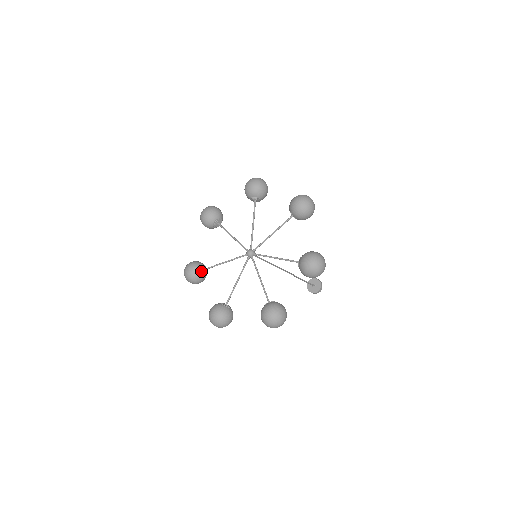
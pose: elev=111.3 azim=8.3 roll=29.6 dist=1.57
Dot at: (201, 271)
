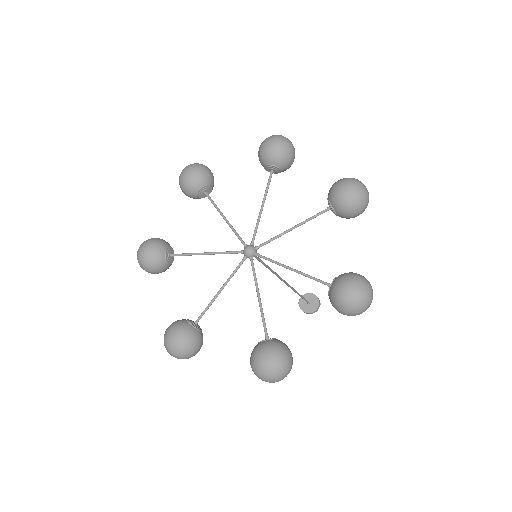
Dot at: (193, 327)
